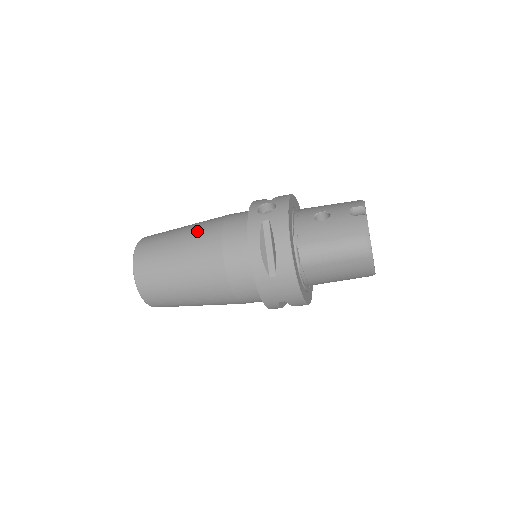
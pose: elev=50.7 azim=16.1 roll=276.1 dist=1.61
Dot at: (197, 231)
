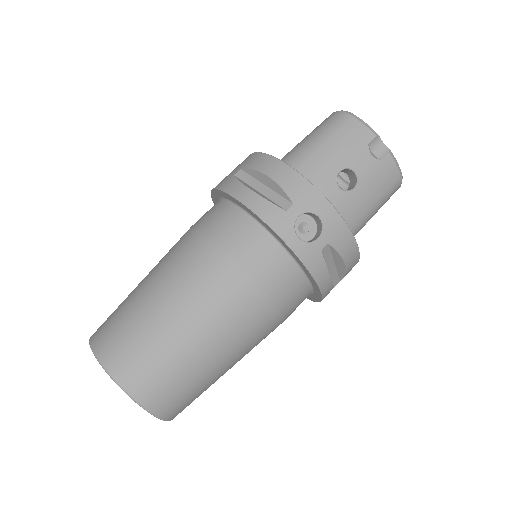
Dot at: (222, 315)
